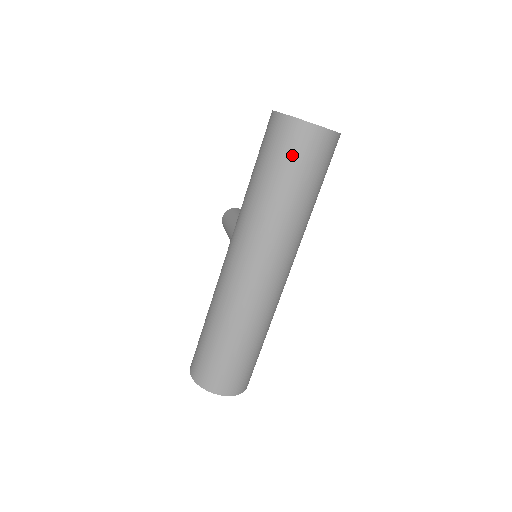
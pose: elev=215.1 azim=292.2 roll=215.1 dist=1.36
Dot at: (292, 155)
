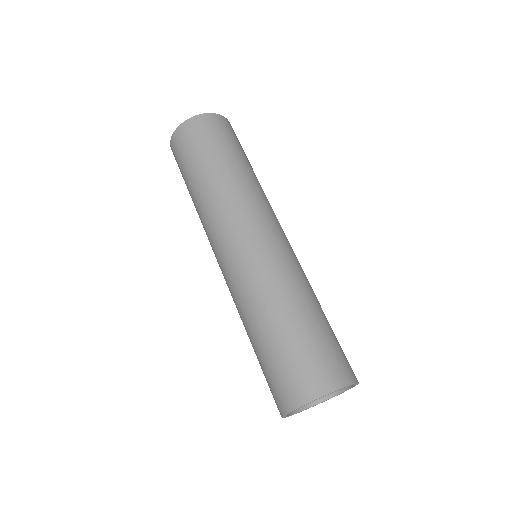
Dot at: (189, 149)
